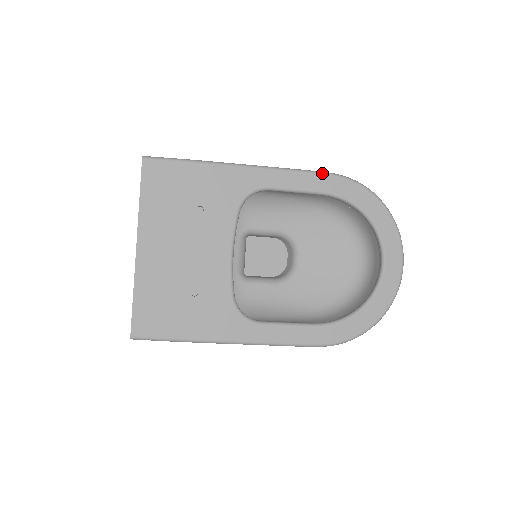
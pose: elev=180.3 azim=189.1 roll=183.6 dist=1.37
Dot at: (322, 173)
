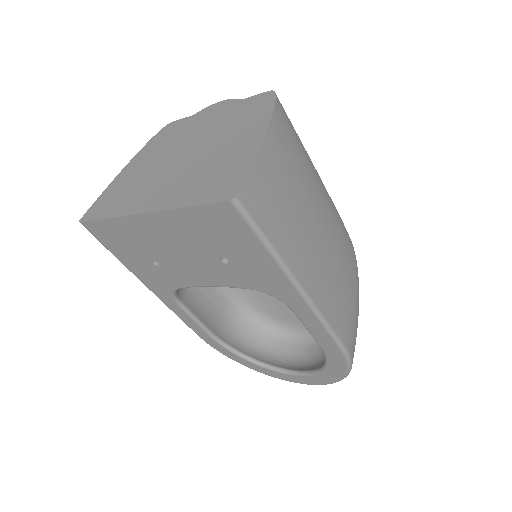
Dot at: (340, 347)
